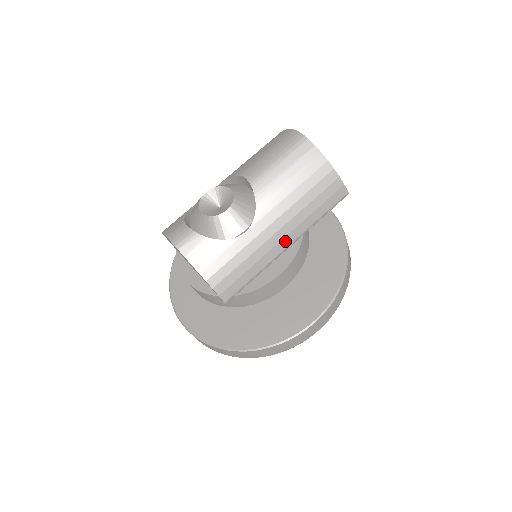
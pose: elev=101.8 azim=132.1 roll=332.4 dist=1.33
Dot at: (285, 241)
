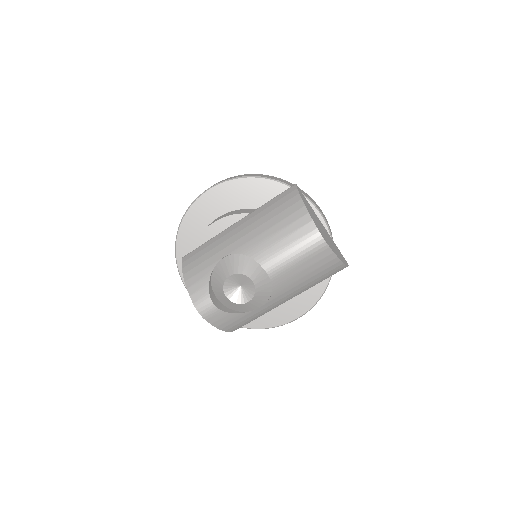
Dot at: occluded
